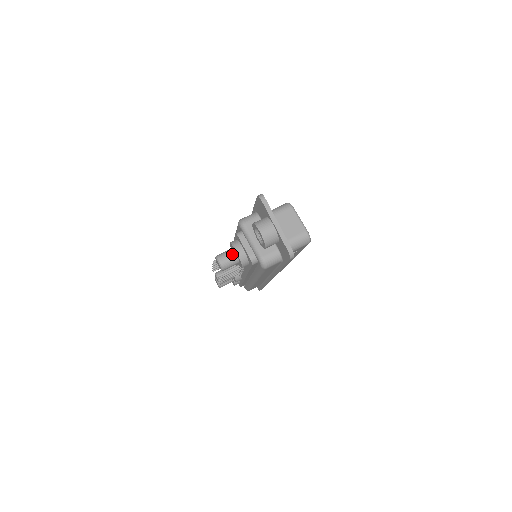
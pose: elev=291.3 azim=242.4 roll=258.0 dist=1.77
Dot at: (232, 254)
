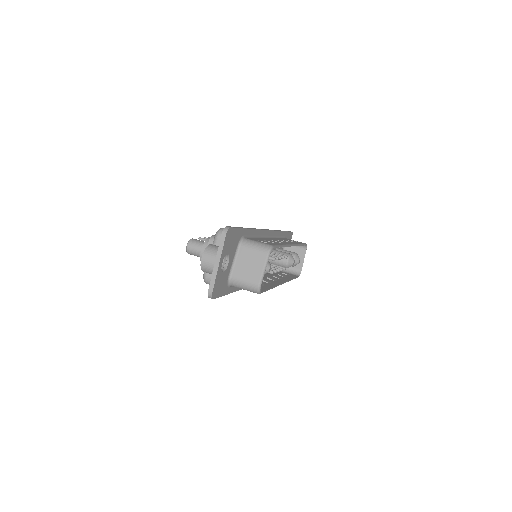
Dot at: (200, 248)
